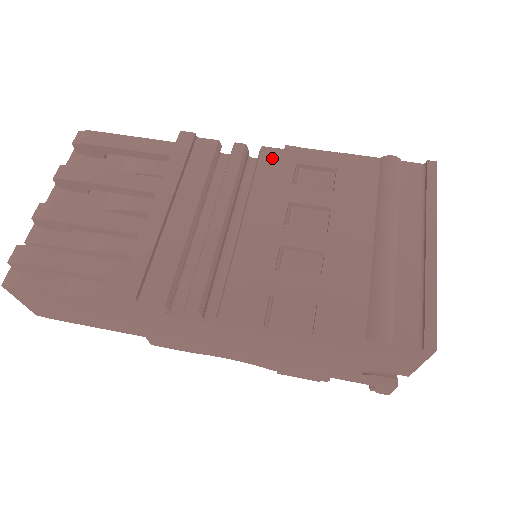
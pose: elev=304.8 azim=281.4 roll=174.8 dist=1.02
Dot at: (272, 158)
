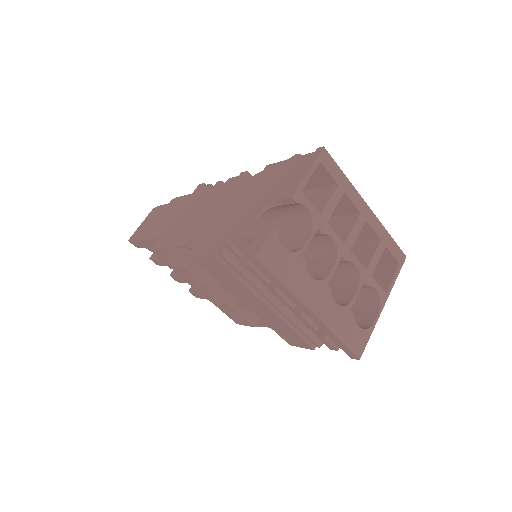
Dot at: occluded
